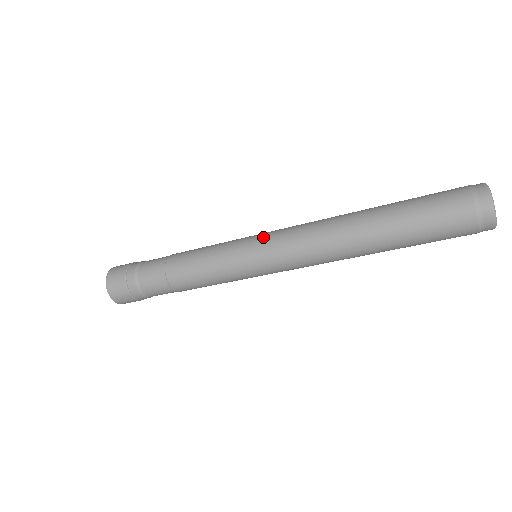
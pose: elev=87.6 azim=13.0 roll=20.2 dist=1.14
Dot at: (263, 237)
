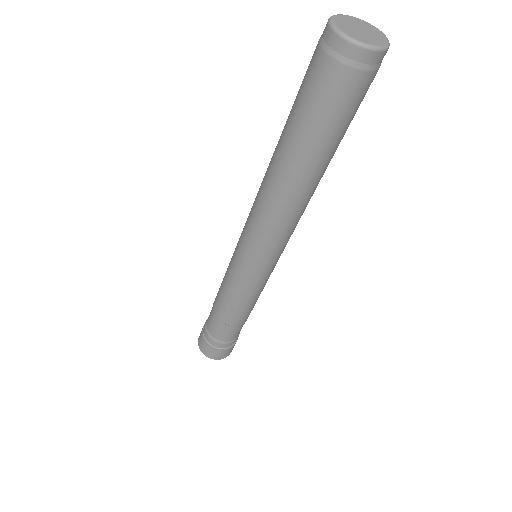
Dot at: (239, 239)
